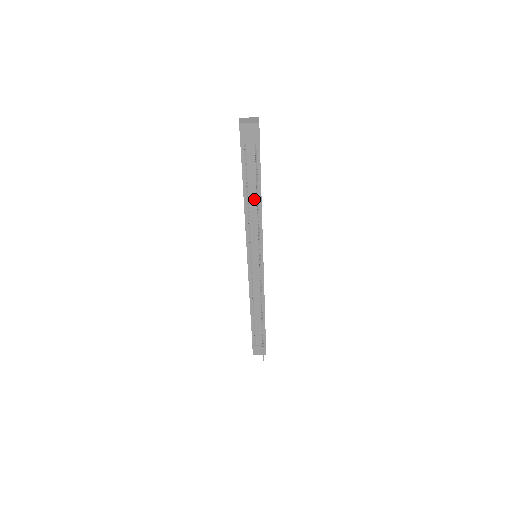
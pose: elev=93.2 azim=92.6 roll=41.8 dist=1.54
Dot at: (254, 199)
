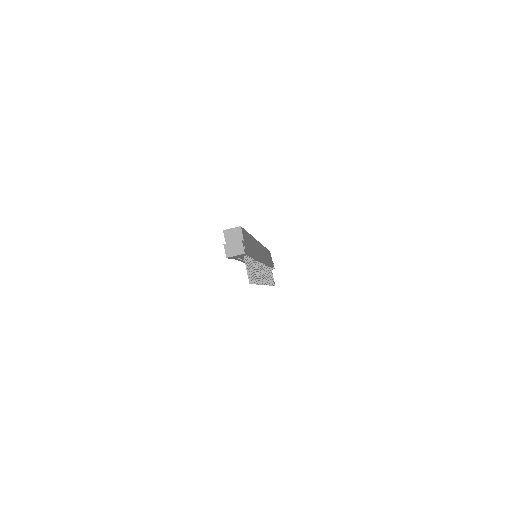
Dot at: occluded
